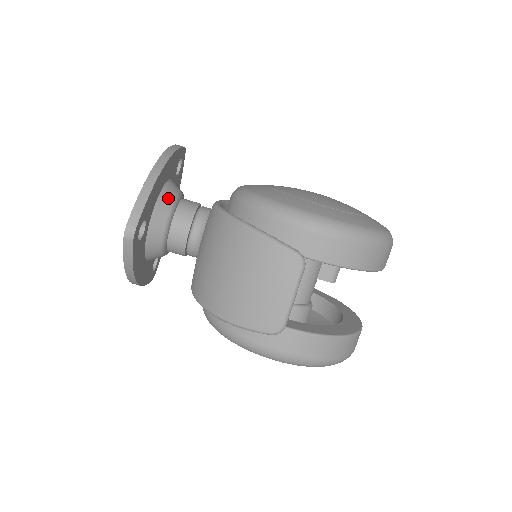
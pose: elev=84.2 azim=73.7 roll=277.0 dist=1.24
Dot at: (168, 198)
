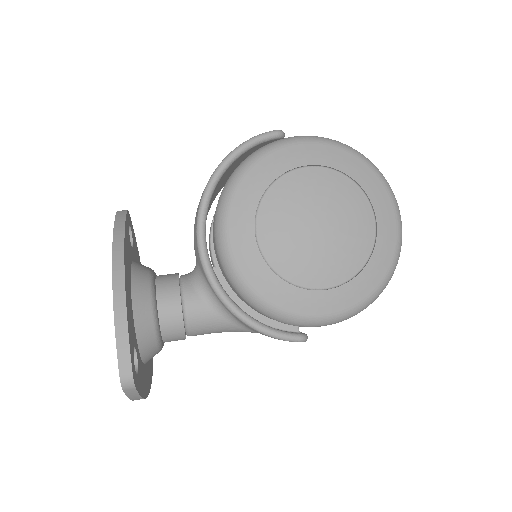
Dot at: occluded
